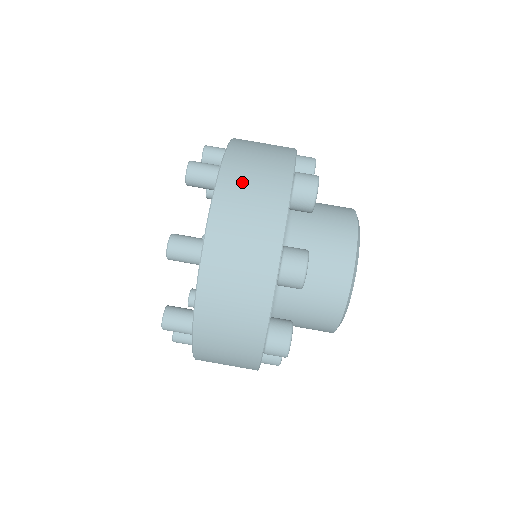
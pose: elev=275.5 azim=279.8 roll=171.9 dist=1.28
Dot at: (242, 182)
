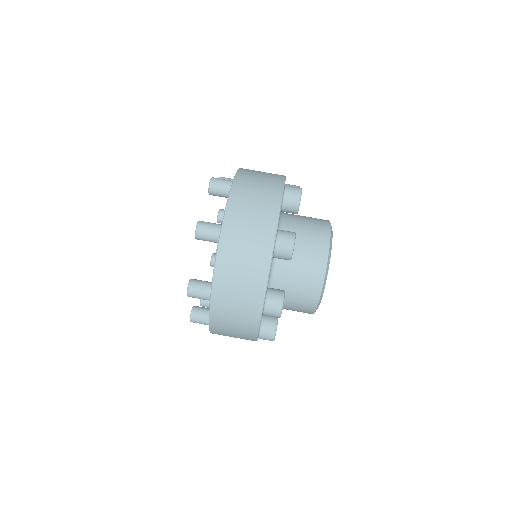
Dot at: (235, 253)
